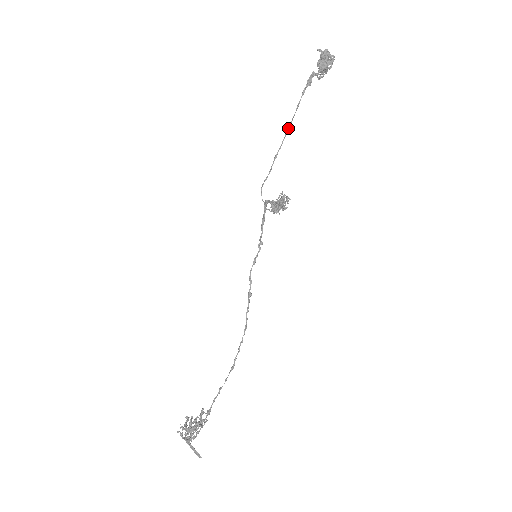
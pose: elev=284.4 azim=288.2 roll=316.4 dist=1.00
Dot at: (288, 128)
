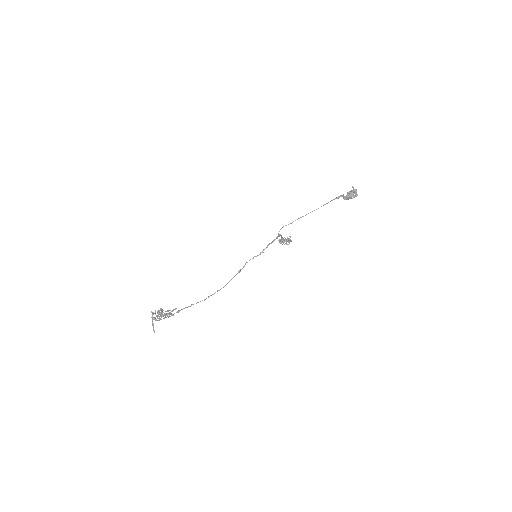
Dot at: (314, 210)
